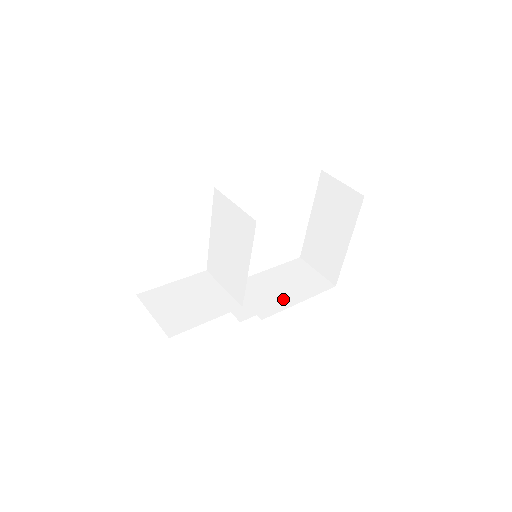
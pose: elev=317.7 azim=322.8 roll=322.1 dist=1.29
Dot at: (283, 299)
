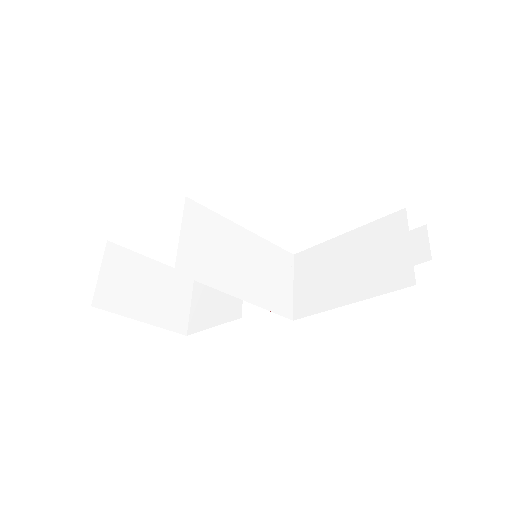
Dot at: (331, 293)
